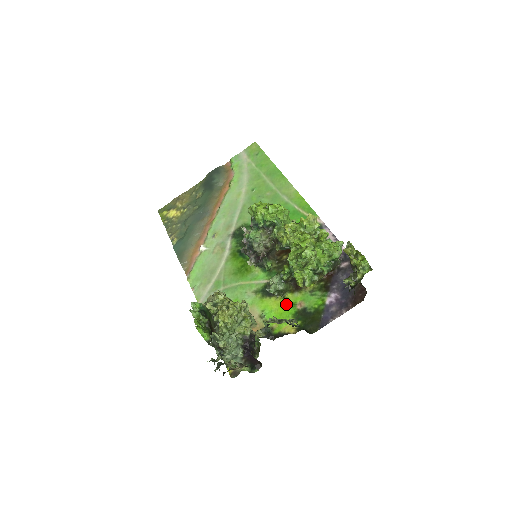
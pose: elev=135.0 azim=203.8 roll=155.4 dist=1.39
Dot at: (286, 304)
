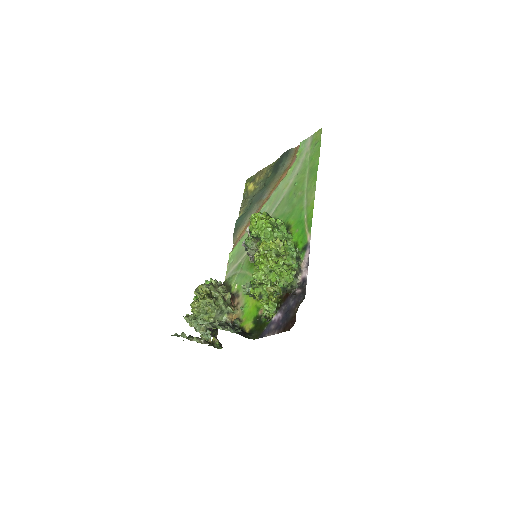
Dot at: (256, 306)
